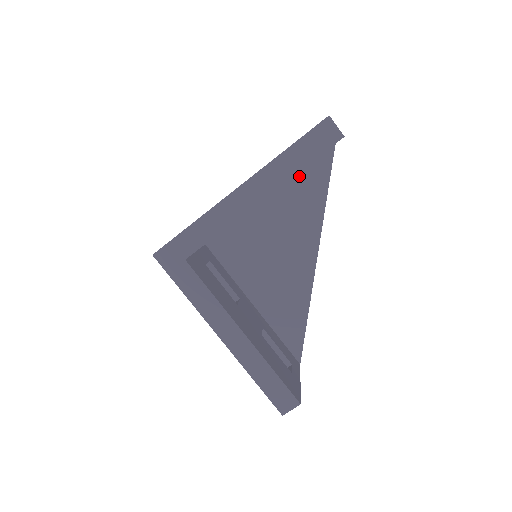
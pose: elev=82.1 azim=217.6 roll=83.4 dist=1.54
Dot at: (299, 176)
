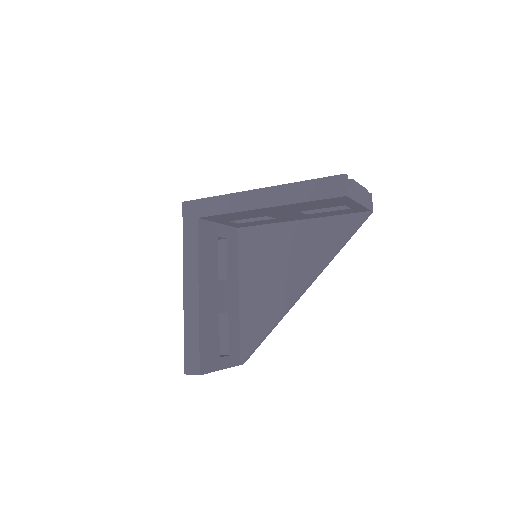
Dot at: (328, 220)
